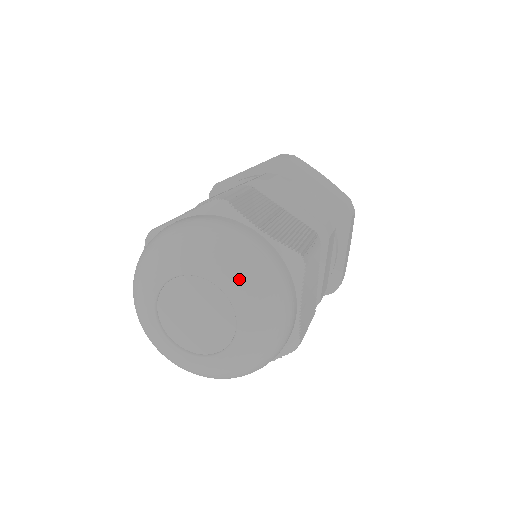
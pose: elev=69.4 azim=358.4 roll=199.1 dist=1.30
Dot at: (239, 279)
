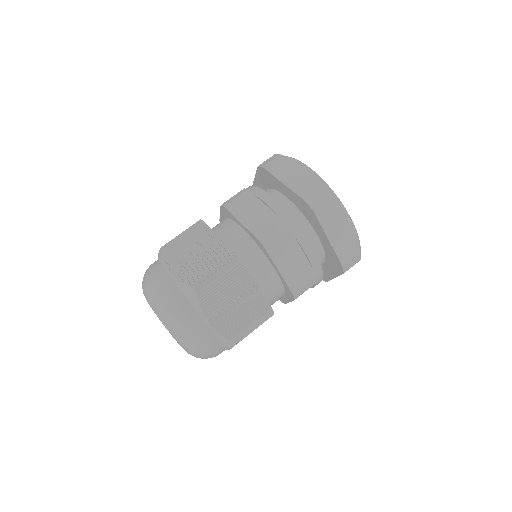
Dot at: (155, 310)
